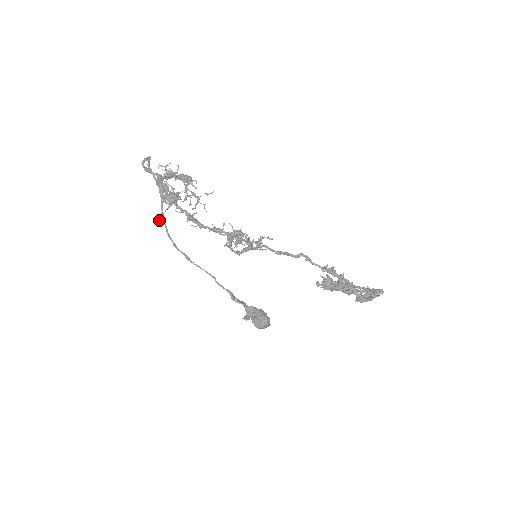
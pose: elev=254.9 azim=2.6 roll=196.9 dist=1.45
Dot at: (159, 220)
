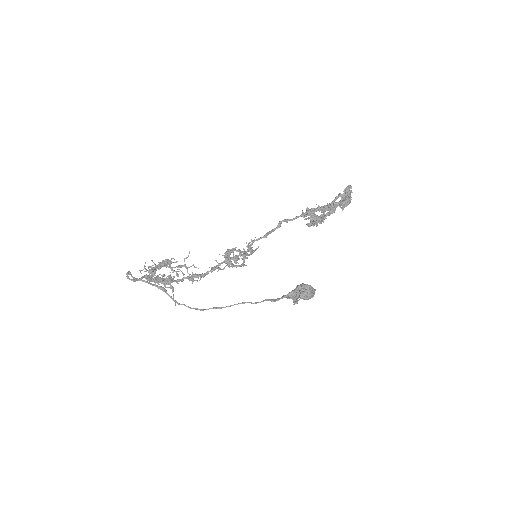
Dot at: (175, 303)
